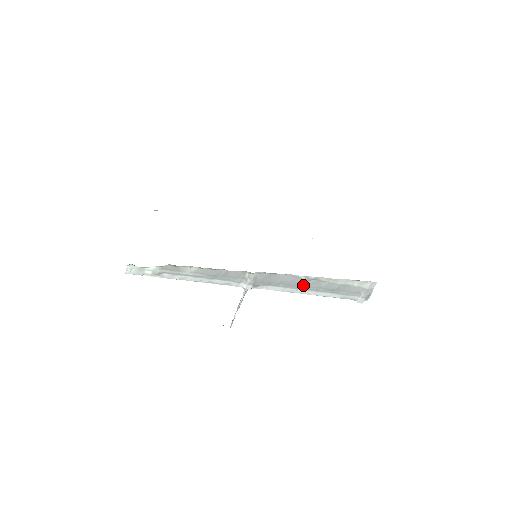
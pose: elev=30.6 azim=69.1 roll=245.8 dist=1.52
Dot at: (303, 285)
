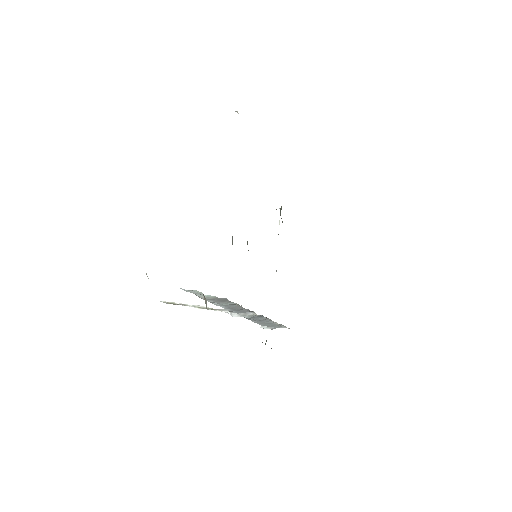
Dot at: (261, 321)
